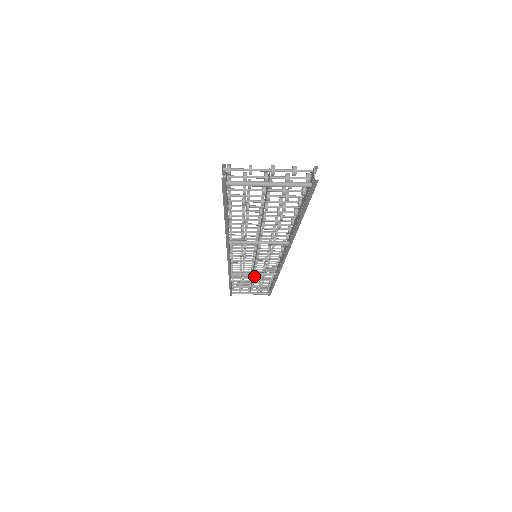
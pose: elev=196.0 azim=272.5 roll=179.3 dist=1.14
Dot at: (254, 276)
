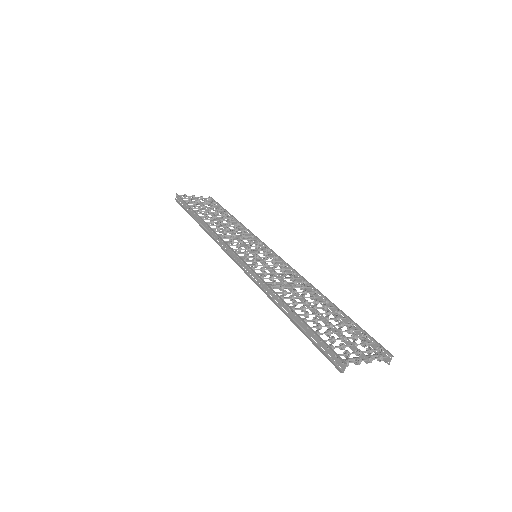
Dot at: occluded
